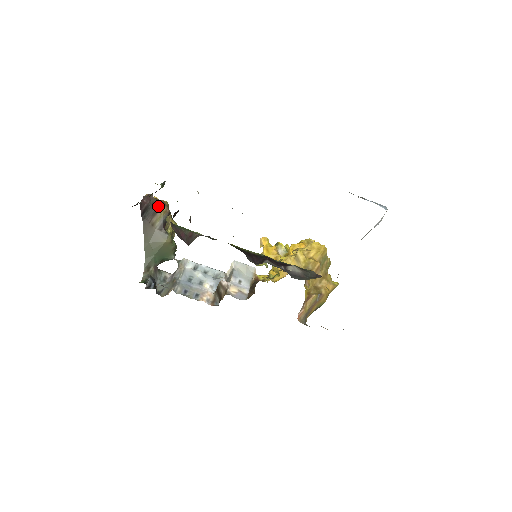
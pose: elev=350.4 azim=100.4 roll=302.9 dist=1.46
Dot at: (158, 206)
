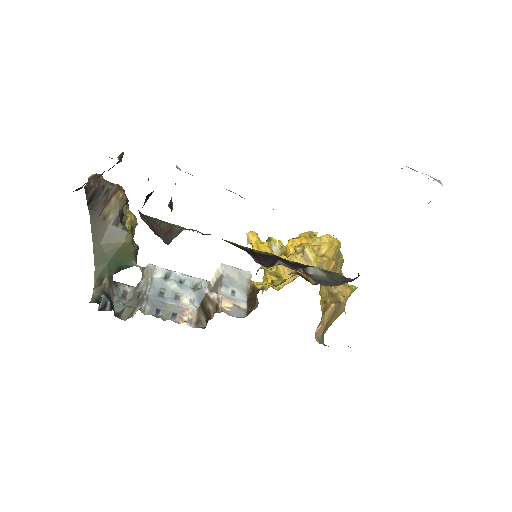
Dot at: (111, 191)
